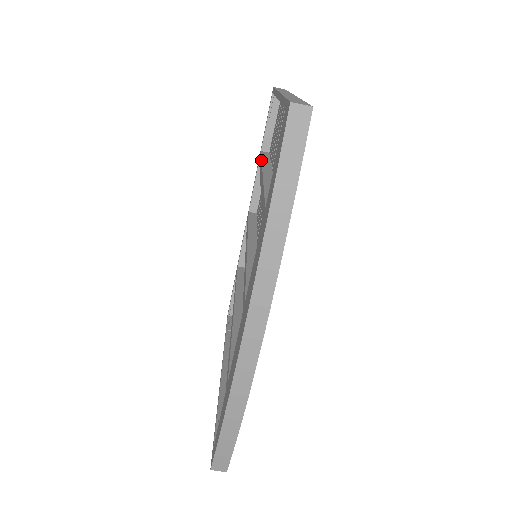
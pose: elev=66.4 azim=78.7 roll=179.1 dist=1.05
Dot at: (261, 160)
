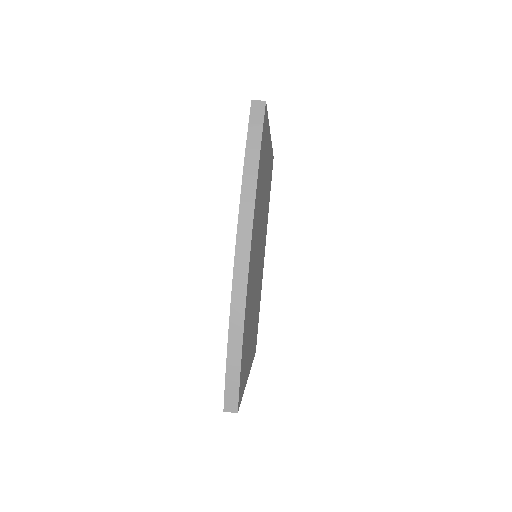
Dot at: occluded
